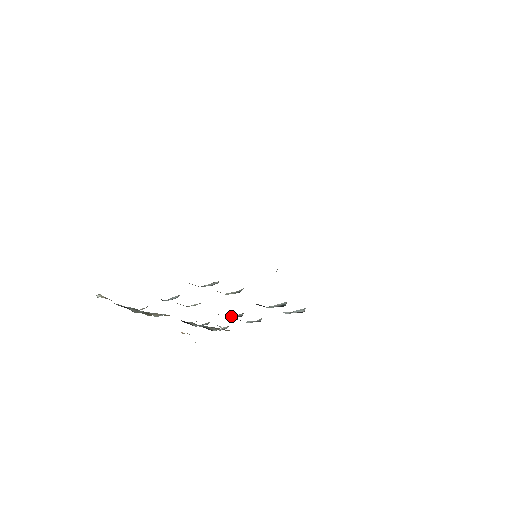
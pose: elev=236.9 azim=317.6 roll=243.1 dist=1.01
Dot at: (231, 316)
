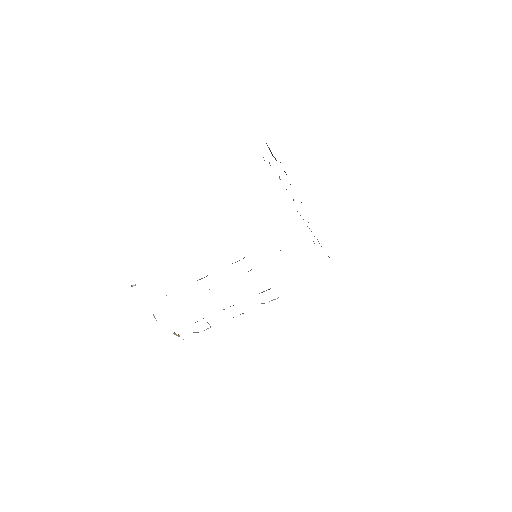
Dot at: (224, 309)
